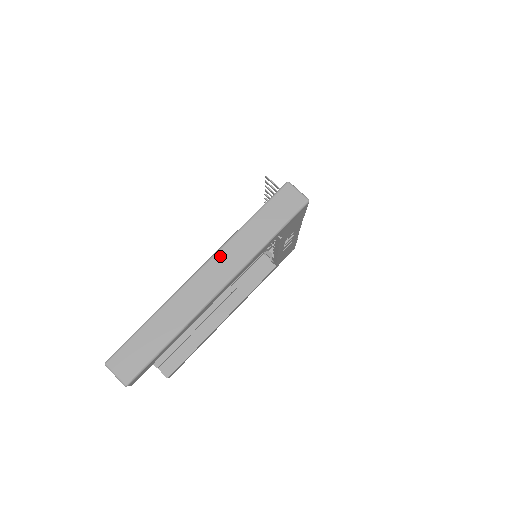
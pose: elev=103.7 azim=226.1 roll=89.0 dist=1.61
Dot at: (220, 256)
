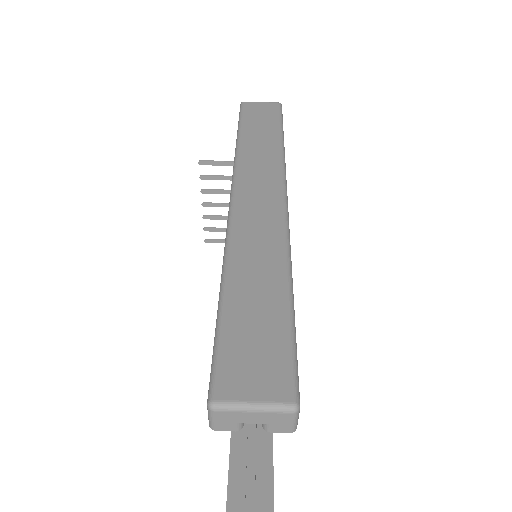
Dot at: (243, 172)
